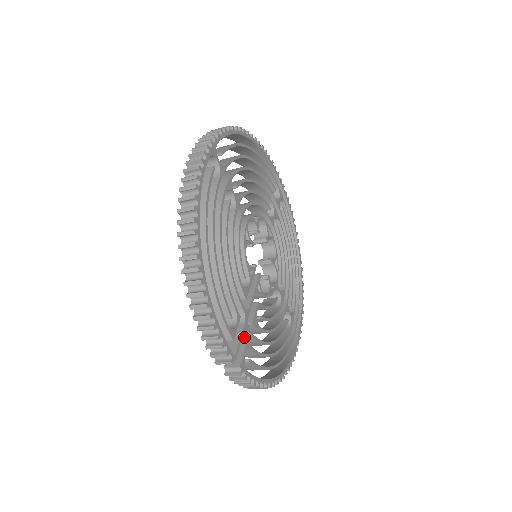
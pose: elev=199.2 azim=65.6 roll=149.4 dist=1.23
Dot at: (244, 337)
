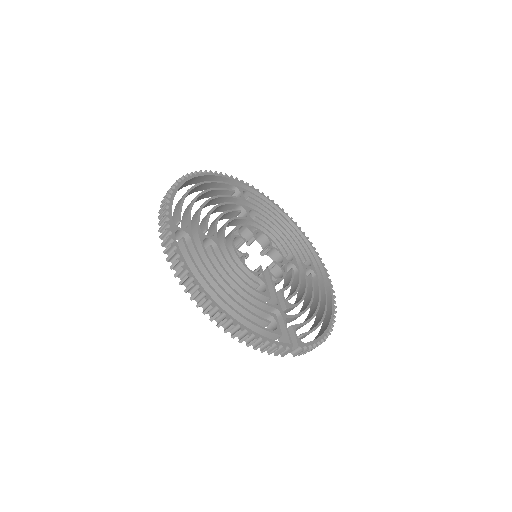
Dot at: (288, 321)
